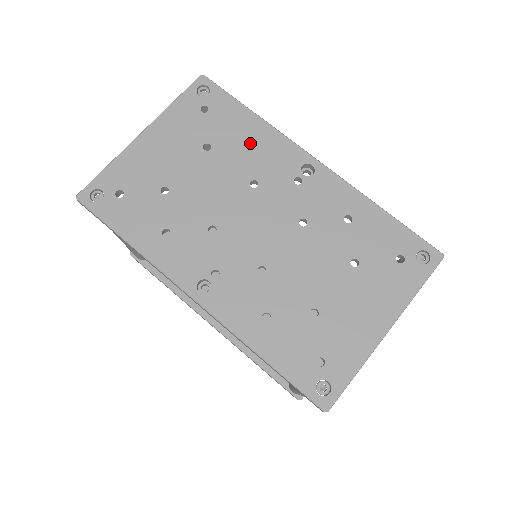
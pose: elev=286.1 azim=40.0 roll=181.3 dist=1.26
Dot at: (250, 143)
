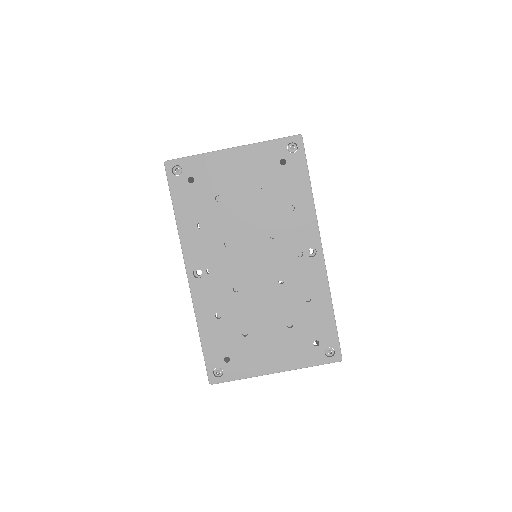
Dot at: occluded
